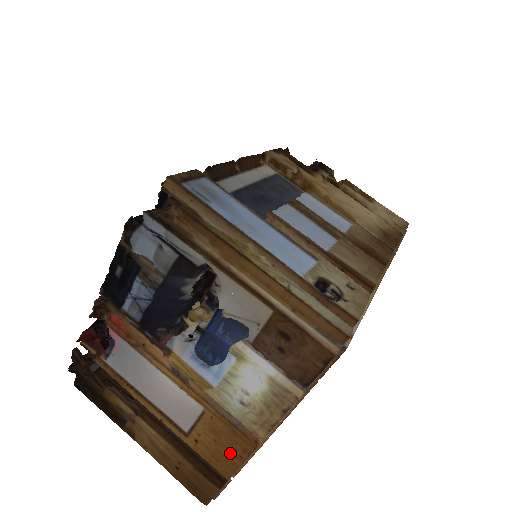
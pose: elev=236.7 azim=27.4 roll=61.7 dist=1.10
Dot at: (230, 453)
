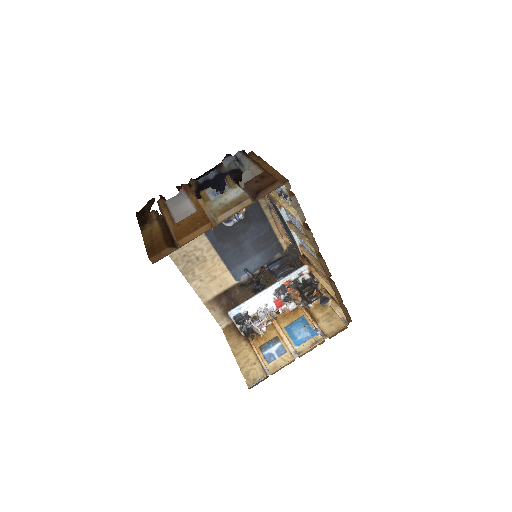
Dot at: (192, 227)
